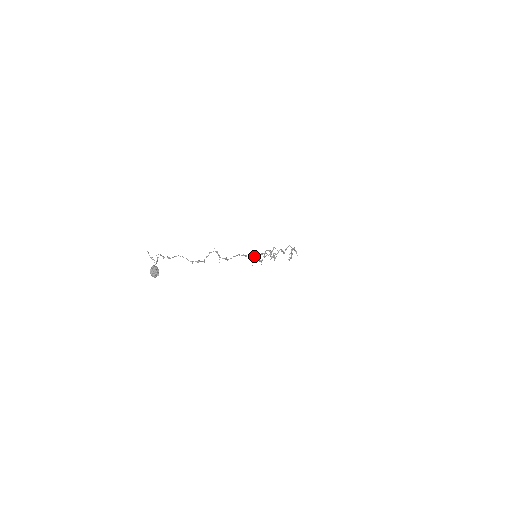
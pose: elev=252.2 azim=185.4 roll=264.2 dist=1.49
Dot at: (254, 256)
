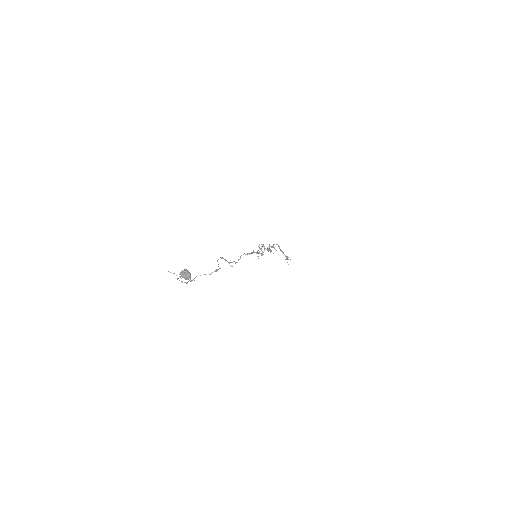
Dot at: occluded
